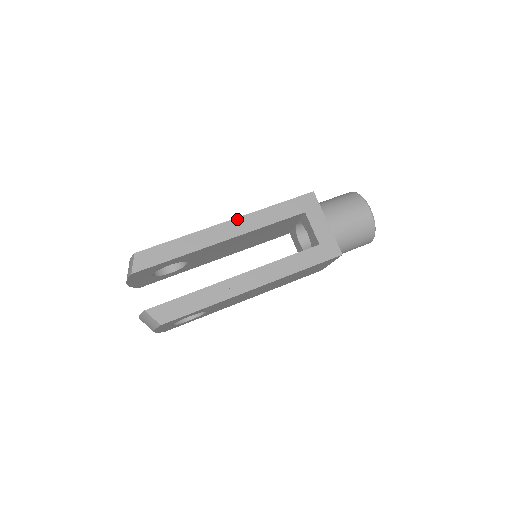
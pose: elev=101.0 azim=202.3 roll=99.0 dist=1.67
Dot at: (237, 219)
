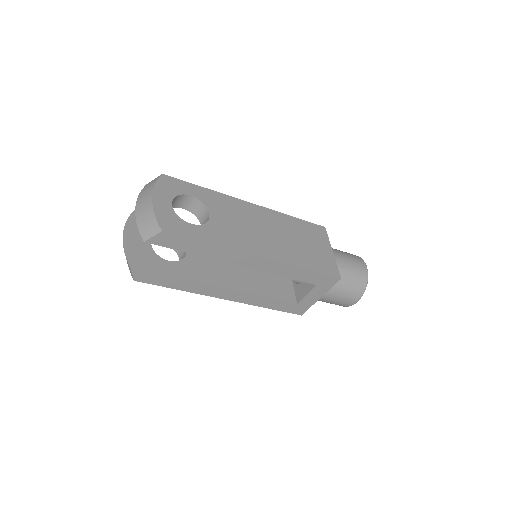
Dot at: (268, 260)
